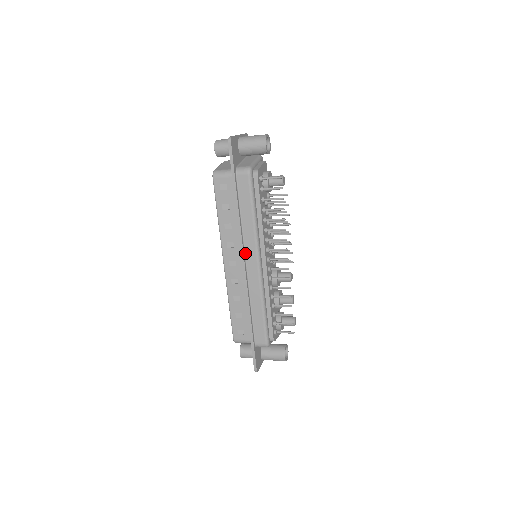
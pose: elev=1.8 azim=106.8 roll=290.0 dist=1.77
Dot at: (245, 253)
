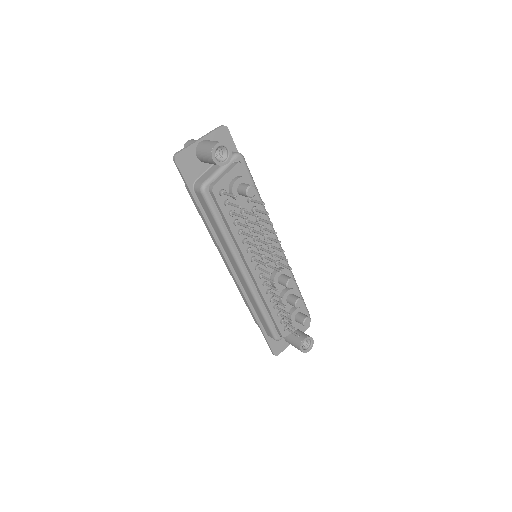
Dot at: (230, 261)
